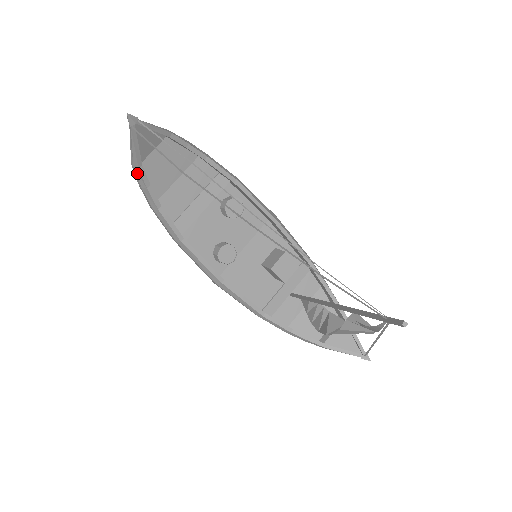
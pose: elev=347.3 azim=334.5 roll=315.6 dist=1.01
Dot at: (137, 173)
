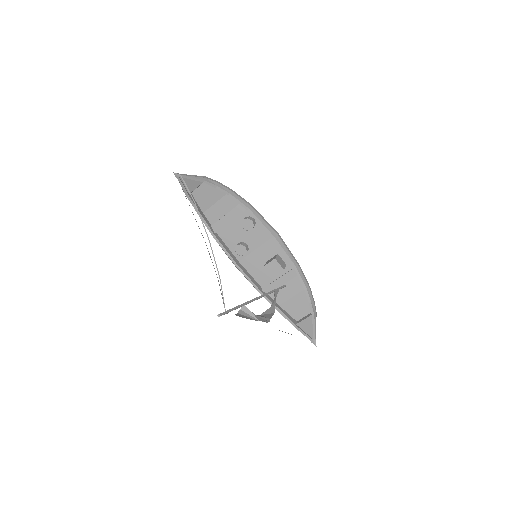
Dot at: (188, 198)
